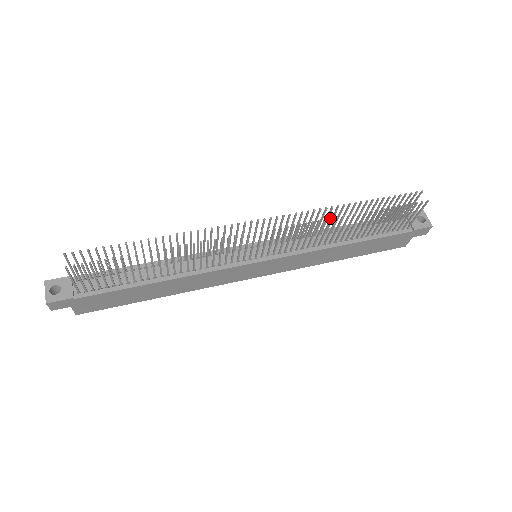
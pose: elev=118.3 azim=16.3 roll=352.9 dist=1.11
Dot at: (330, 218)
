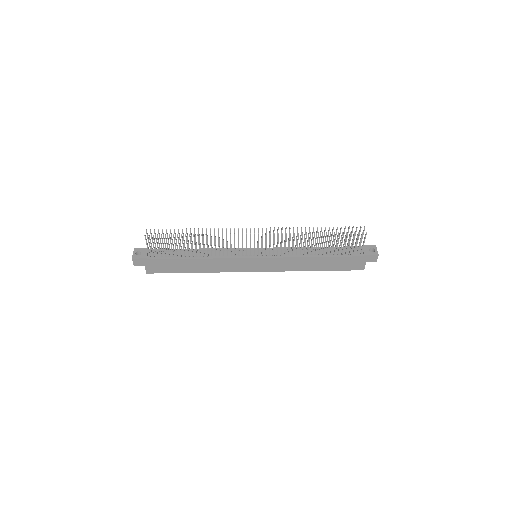
Dot at: (298, 233)
